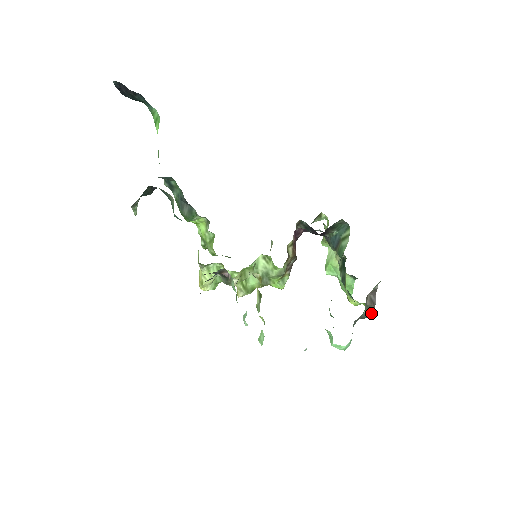
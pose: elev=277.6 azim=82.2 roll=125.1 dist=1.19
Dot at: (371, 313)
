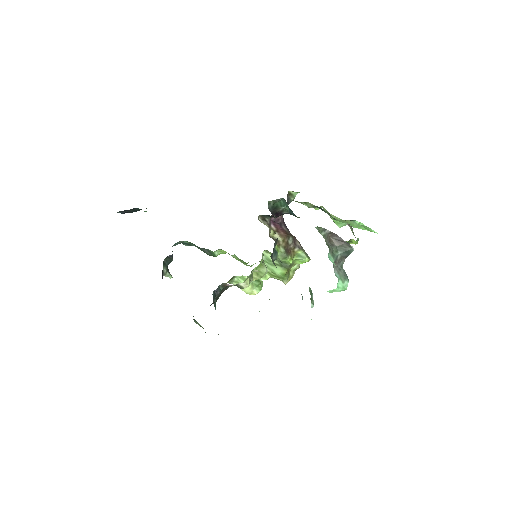
Dot at: (348, 249)
